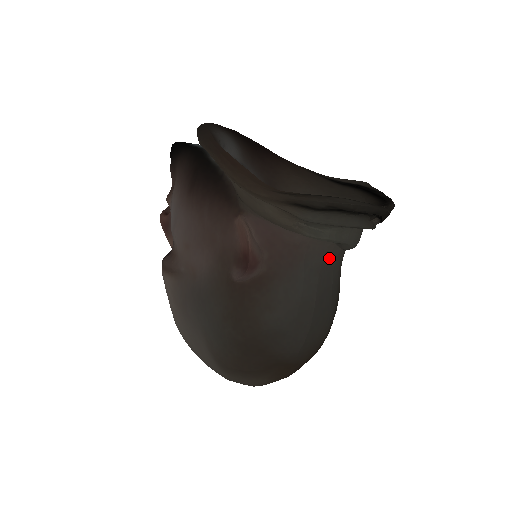
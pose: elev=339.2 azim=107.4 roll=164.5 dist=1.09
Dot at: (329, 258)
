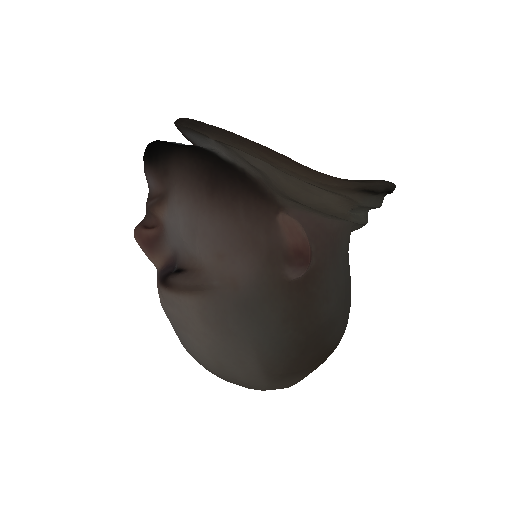
Dot at: (349, 241)
